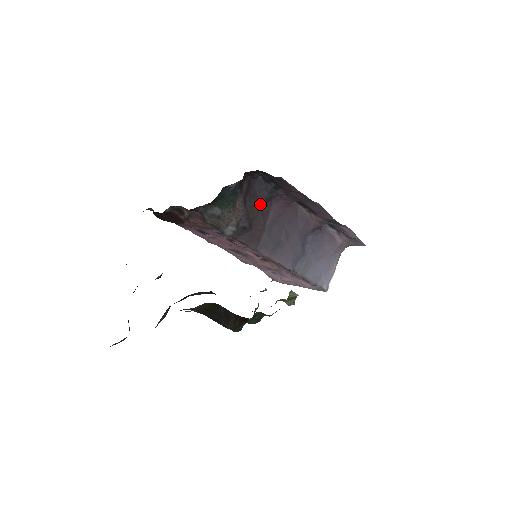
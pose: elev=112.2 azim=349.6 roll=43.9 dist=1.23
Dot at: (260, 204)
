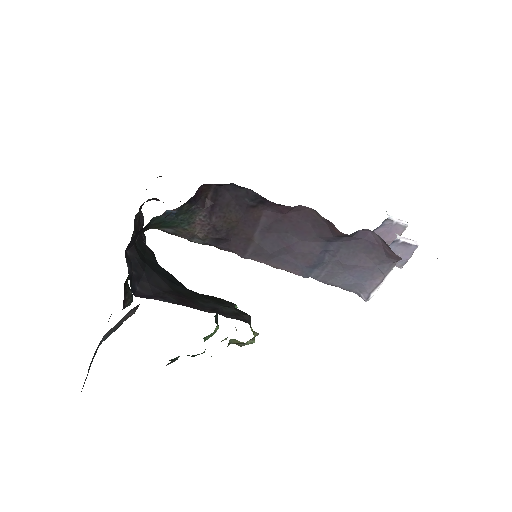
Dot at: (241, 212)
